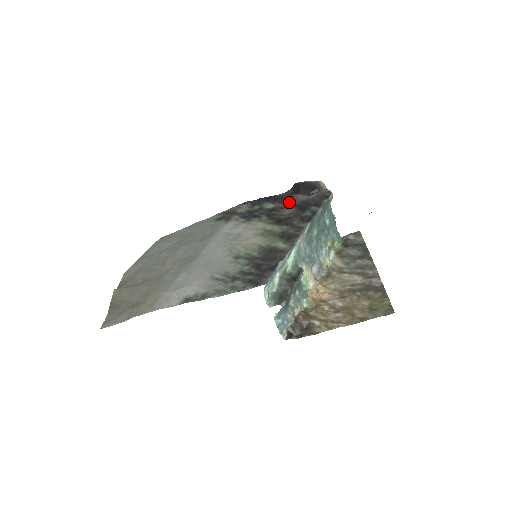
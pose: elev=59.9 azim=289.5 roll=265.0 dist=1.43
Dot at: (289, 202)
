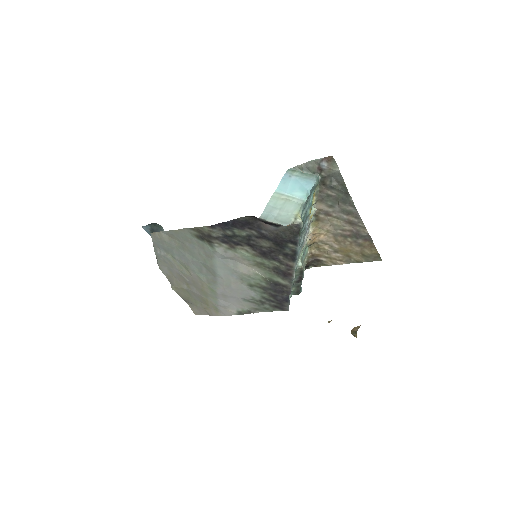
Dot at: (260, 231)
